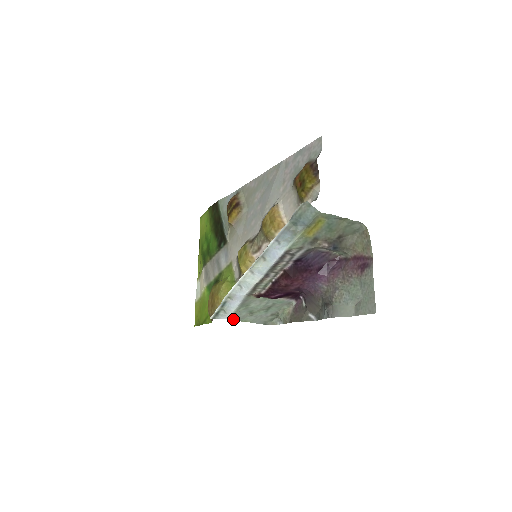
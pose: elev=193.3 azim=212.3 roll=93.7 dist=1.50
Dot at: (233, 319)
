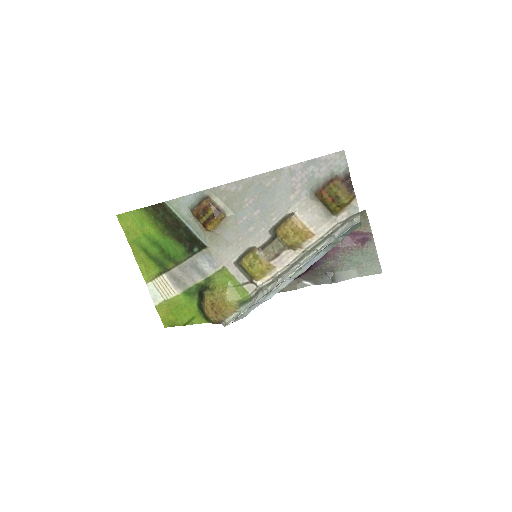
Dot at: occluded
